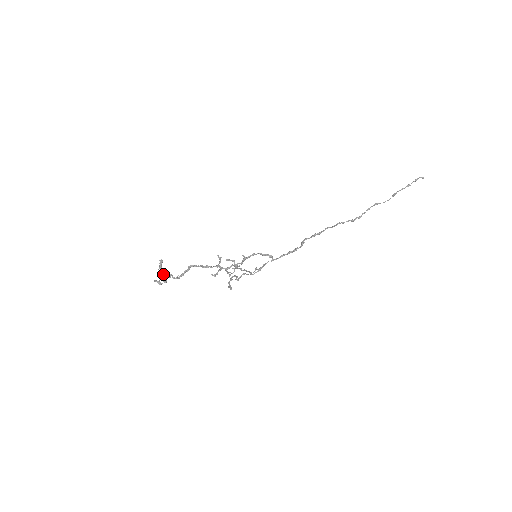
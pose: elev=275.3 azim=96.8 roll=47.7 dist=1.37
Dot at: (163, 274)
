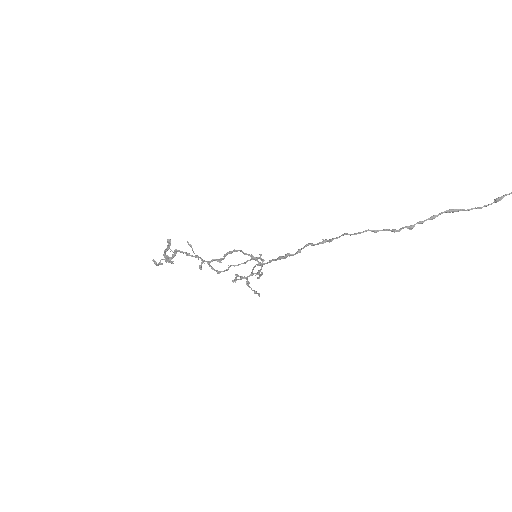
Dot at: (164, 255)
